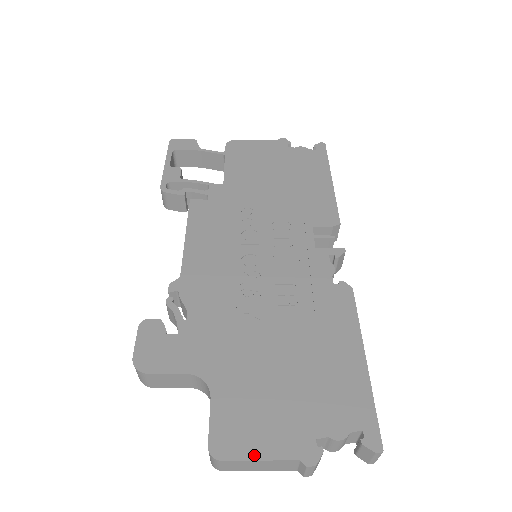
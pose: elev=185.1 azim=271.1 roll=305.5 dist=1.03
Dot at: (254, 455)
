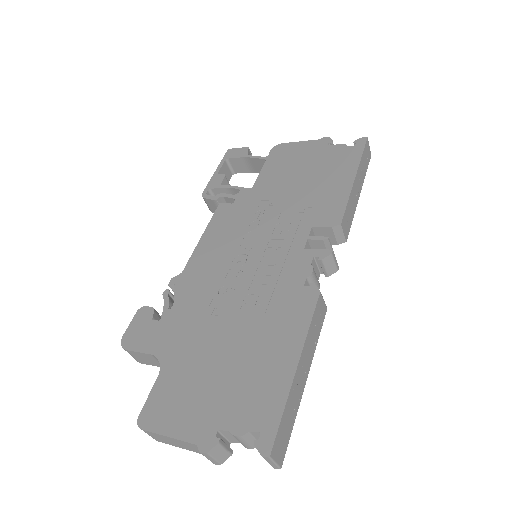
Dot at: (166, 431)
